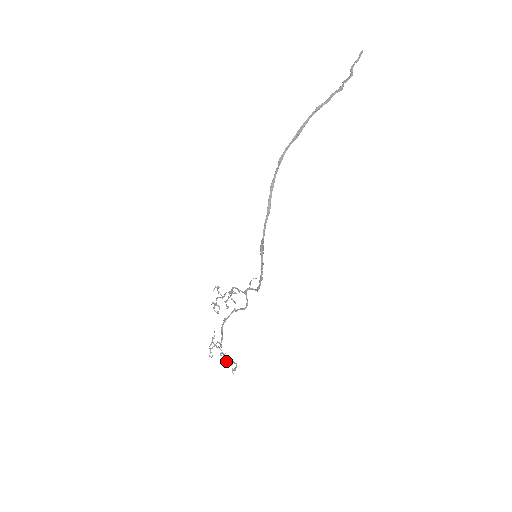
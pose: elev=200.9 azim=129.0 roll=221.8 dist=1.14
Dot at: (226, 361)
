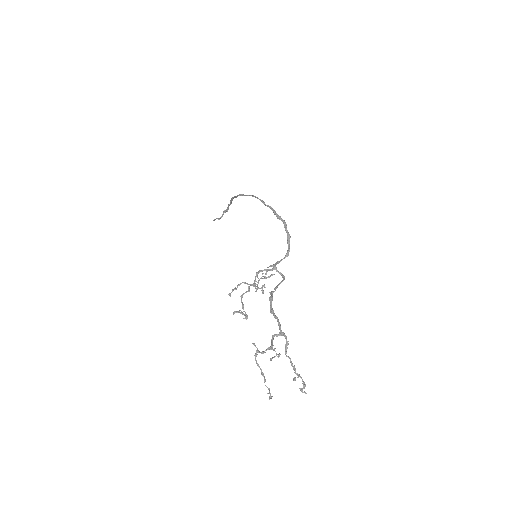
Dot at: (292, 366)
